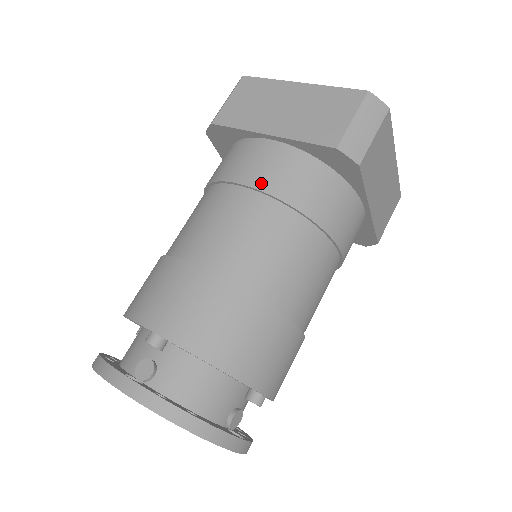
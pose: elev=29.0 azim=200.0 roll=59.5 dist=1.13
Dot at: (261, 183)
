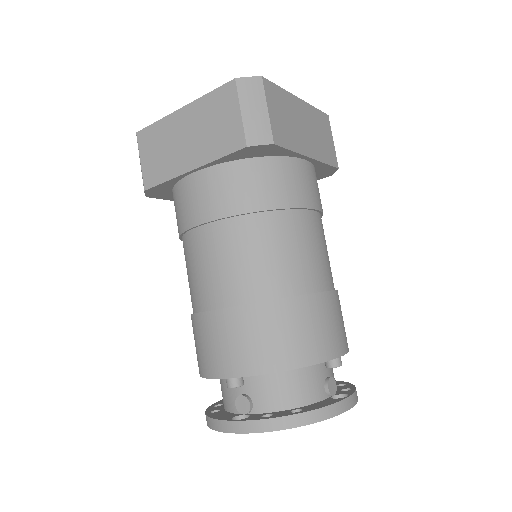
Dot at: (215, 213)
